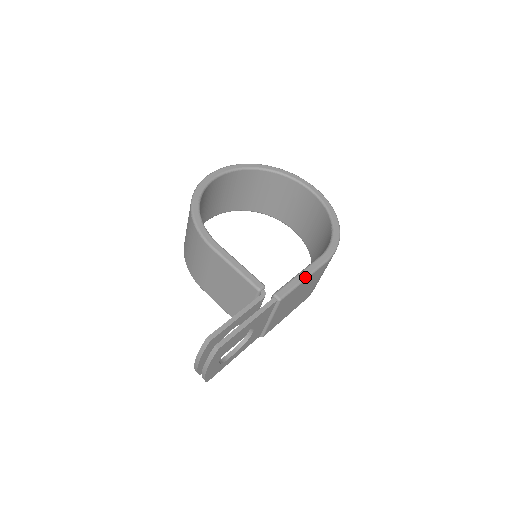
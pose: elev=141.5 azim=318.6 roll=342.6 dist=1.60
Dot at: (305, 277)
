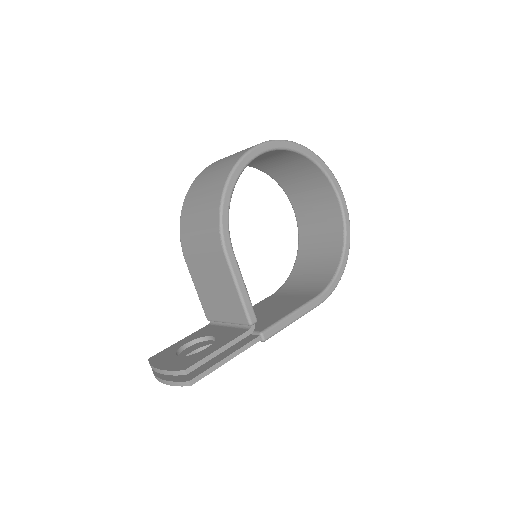
Dot at: (295, 320)
